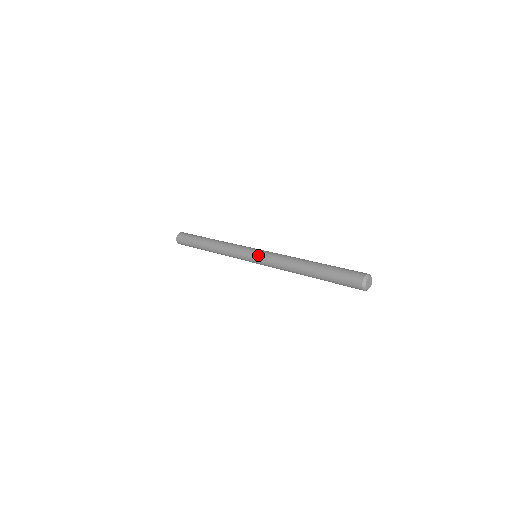
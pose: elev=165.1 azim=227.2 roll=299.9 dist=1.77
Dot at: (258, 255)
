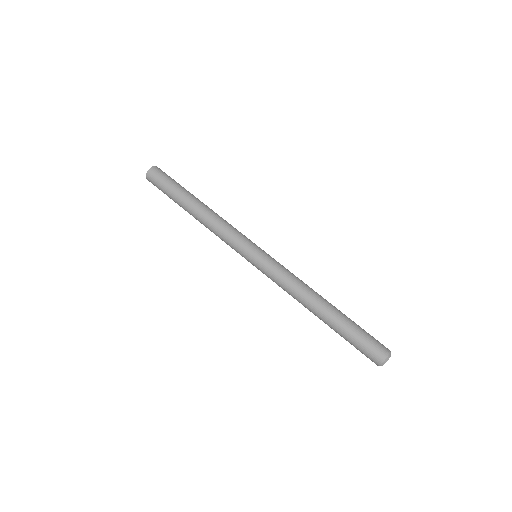
Dot at: (259, 267)
